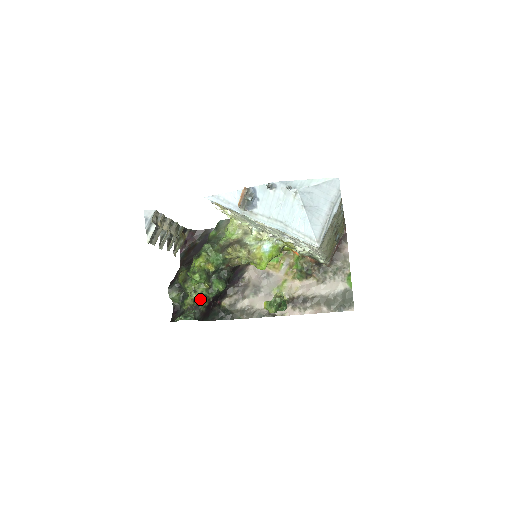
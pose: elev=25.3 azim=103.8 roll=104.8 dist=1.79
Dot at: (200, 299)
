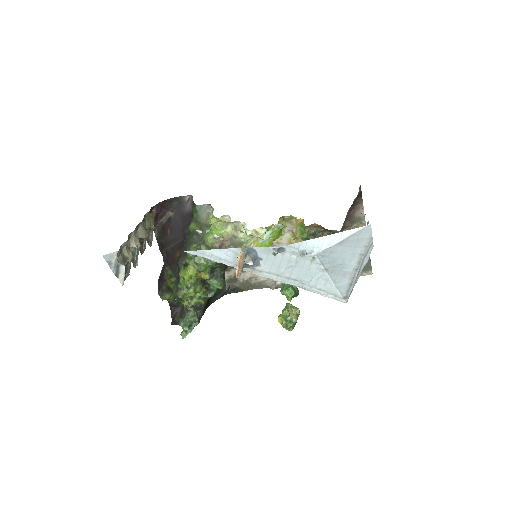
Dot at: (199, 302)
